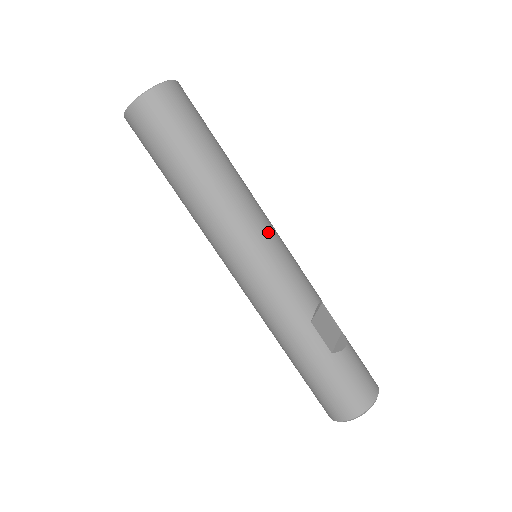
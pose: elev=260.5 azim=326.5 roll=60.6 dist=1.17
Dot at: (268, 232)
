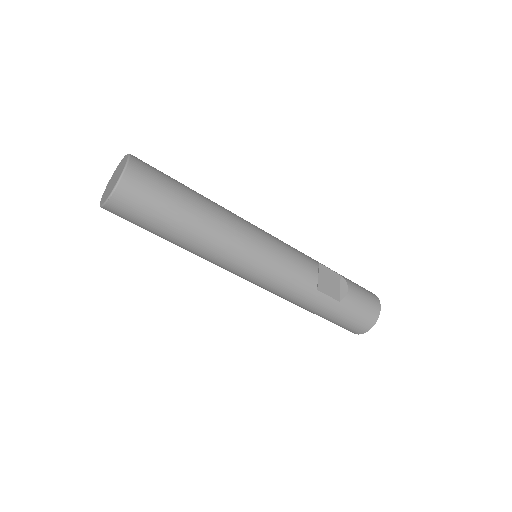
Dot at: (261, 244)
